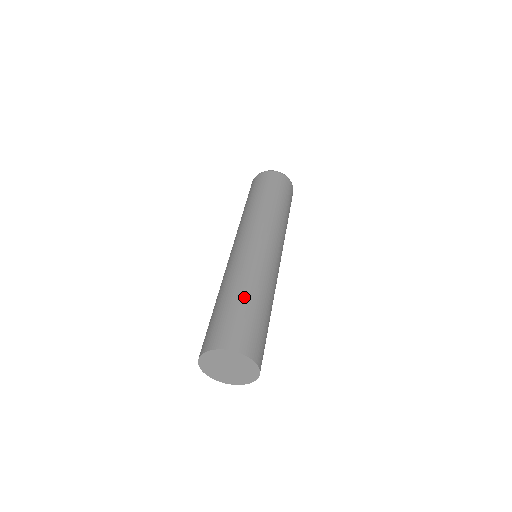
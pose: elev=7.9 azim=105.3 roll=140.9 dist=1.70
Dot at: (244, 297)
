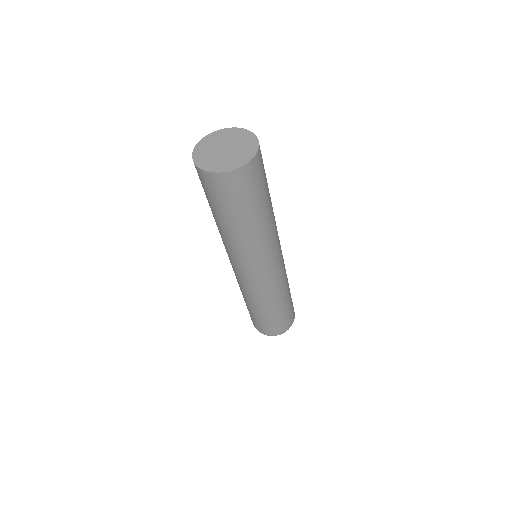
Dot at: occluded
